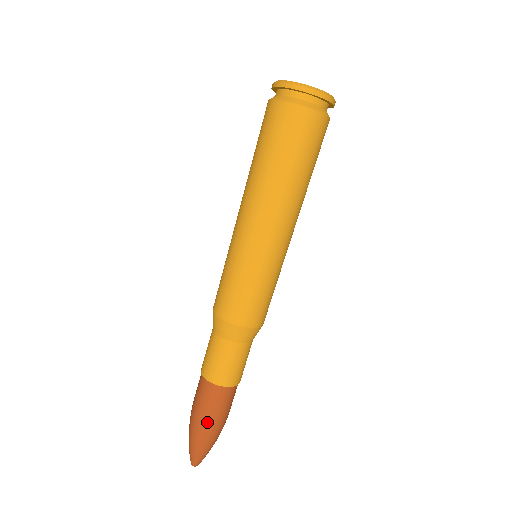
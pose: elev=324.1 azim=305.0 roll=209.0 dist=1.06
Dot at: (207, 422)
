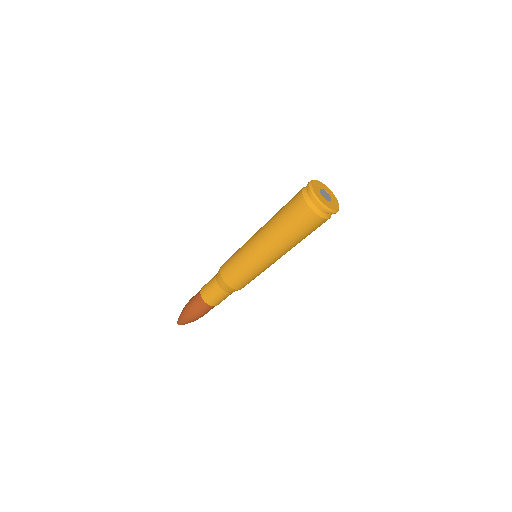
Dot at: (192, 313)
